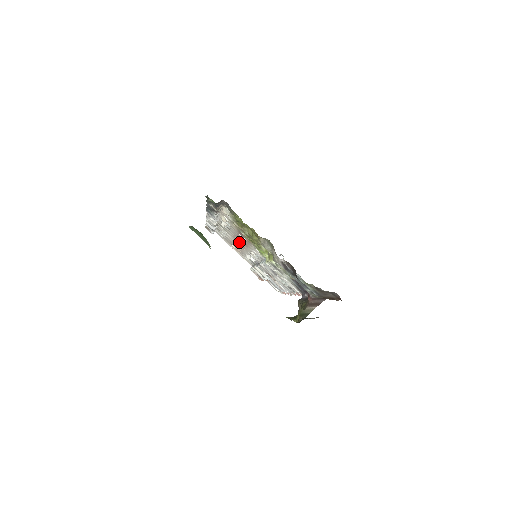
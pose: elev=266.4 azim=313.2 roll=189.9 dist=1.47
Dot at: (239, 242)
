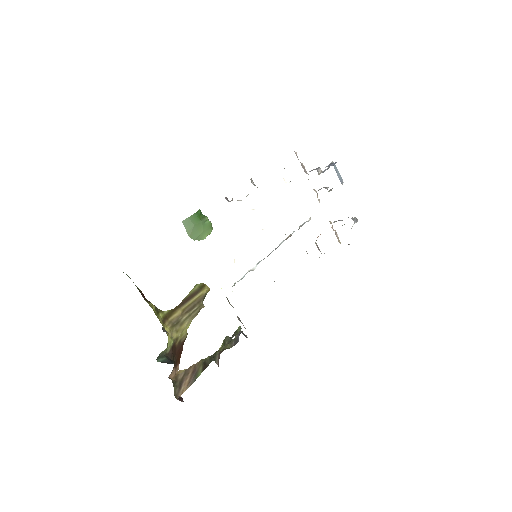
Dot at: occluded
